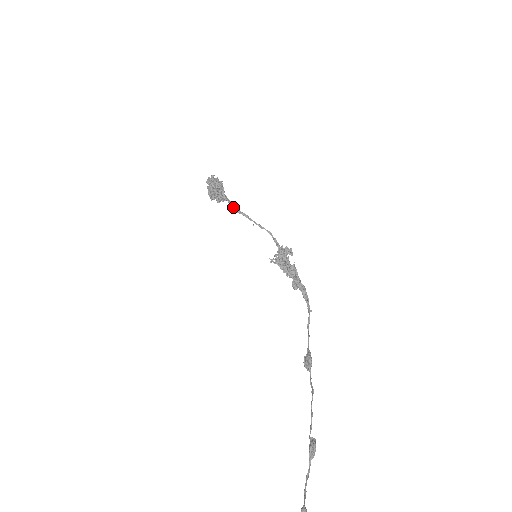
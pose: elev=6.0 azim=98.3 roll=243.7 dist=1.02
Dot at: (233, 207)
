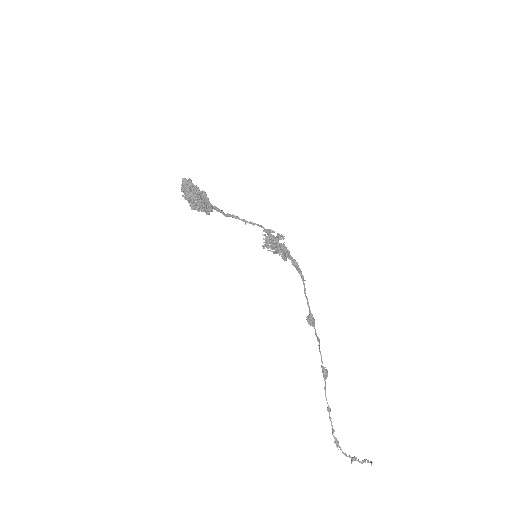
Dot at: occluded
